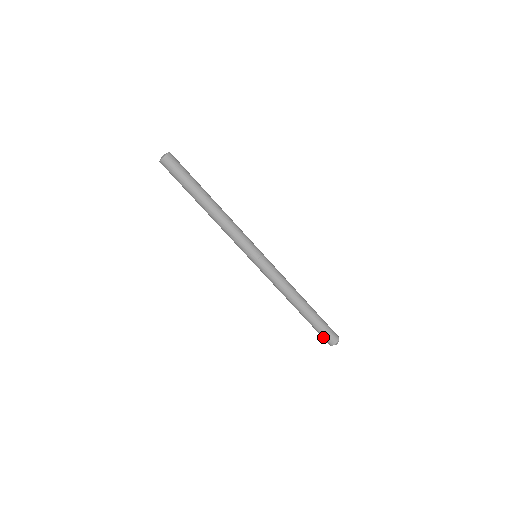
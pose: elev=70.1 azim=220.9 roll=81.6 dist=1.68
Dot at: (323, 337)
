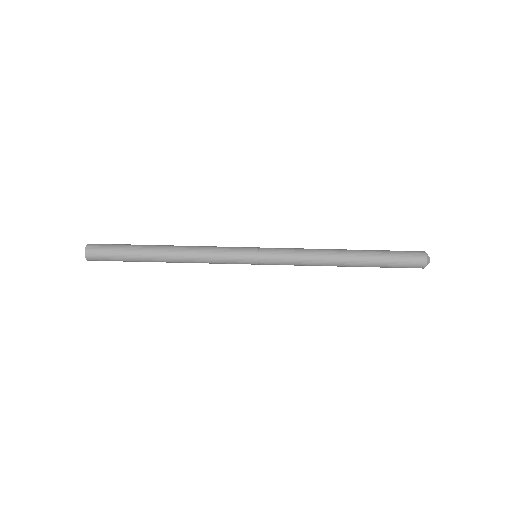
Dot at: (408, 260)
